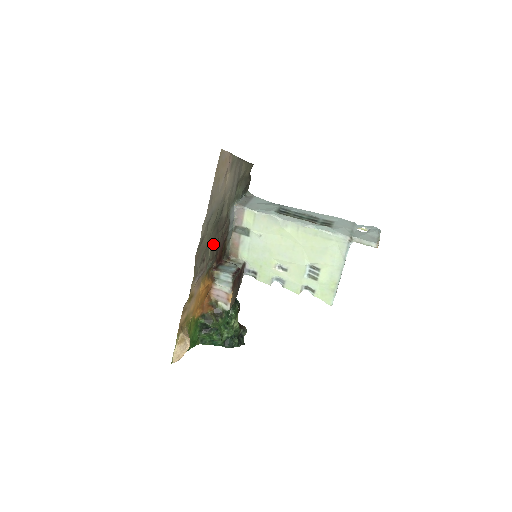
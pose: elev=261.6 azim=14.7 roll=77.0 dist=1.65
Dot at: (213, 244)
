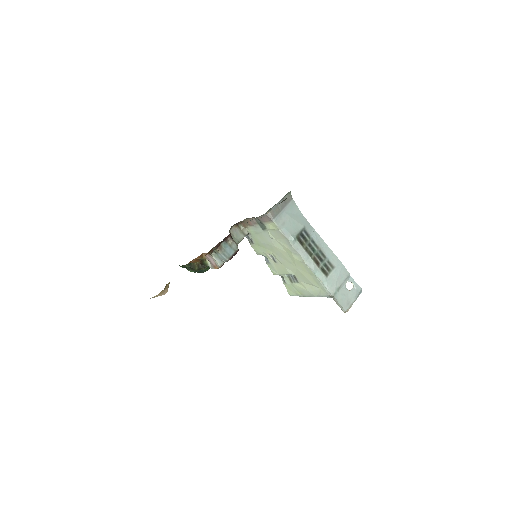
Dot at: occluded
